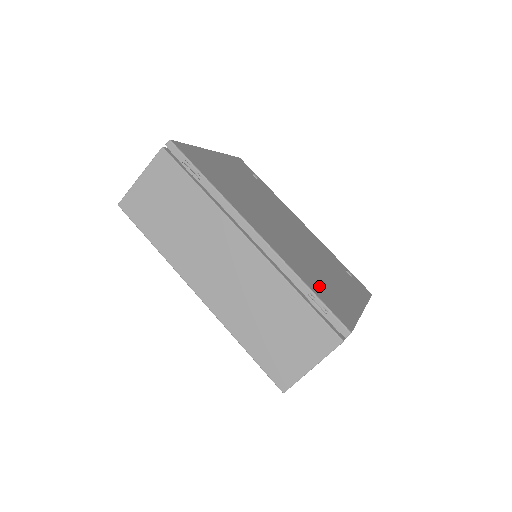
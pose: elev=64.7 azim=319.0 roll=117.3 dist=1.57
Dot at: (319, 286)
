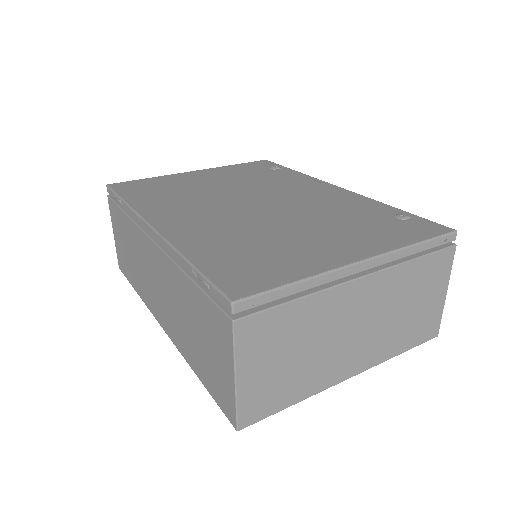
Dot at: (232, 255)
